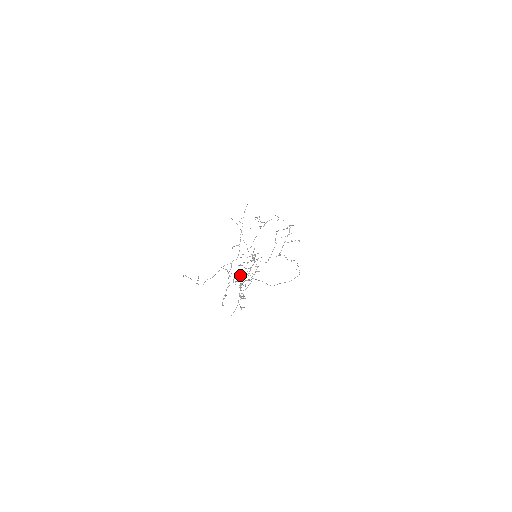
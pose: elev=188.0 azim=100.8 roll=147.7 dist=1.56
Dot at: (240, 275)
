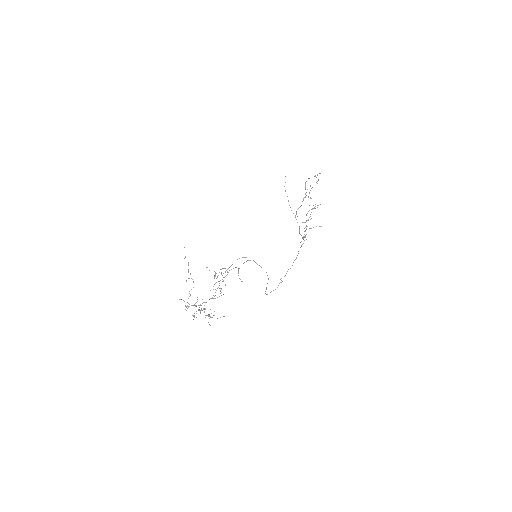
Dot at: occluded
